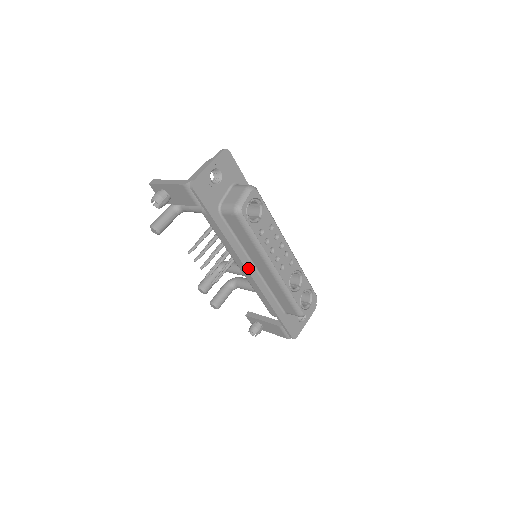
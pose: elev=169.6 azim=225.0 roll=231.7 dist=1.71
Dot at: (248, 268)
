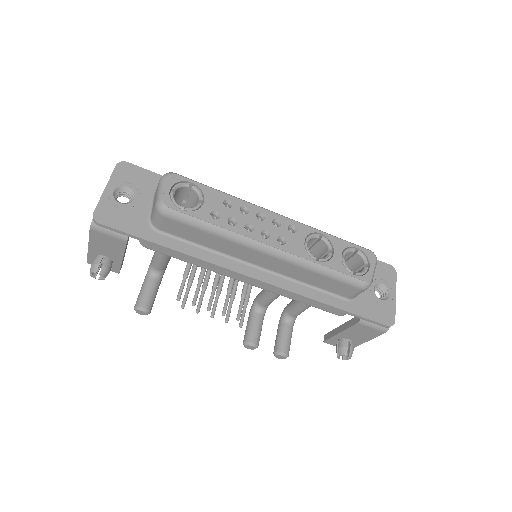
Dot at: (246, 273)
